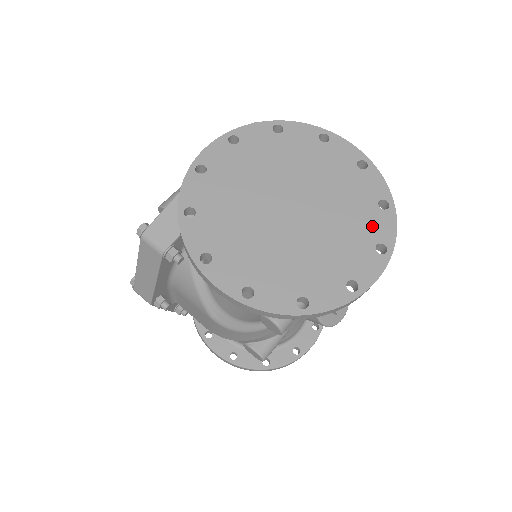
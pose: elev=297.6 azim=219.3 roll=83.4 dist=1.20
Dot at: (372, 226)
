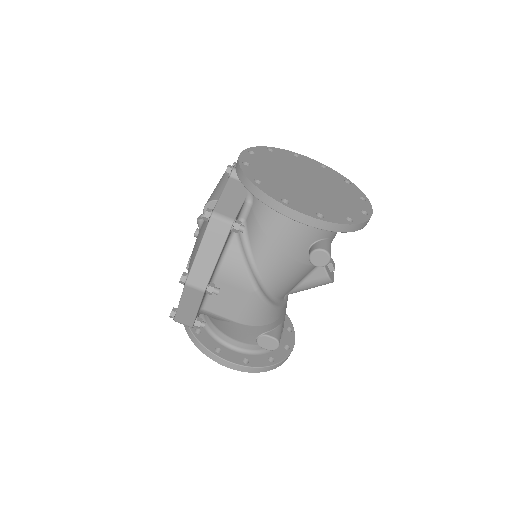
Dot at: (351, 190)
